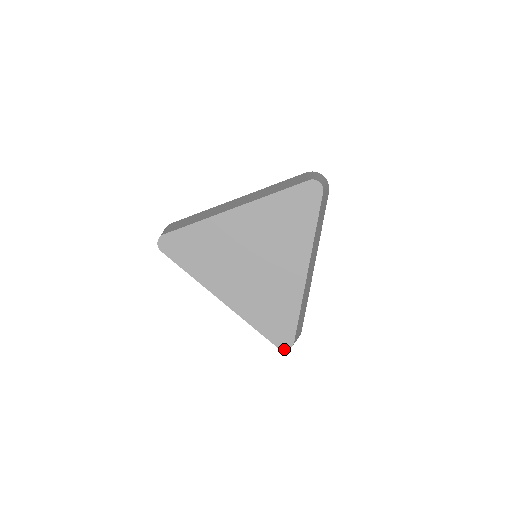
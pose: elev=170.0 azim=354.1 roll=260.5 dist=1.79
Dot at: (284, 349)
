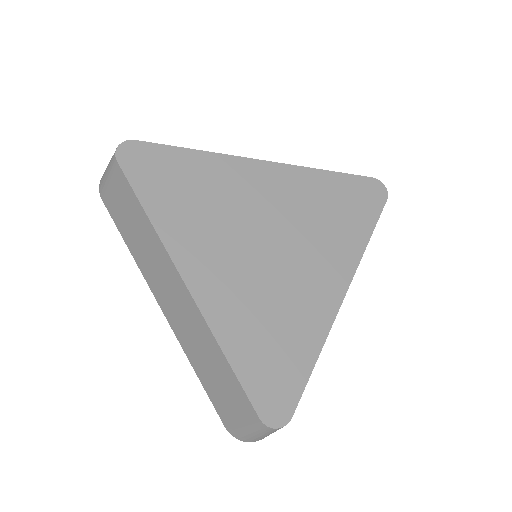
Dot at: (271, 425)
